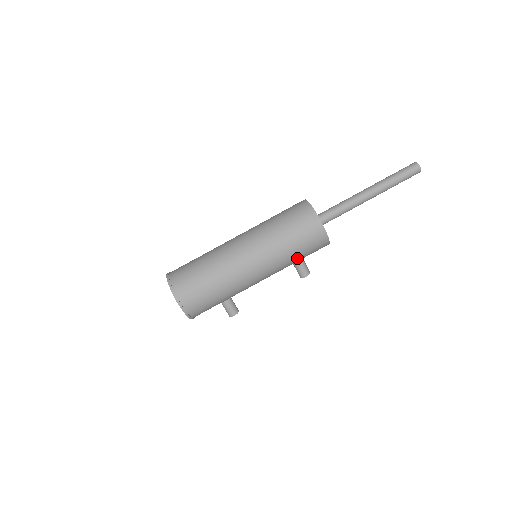
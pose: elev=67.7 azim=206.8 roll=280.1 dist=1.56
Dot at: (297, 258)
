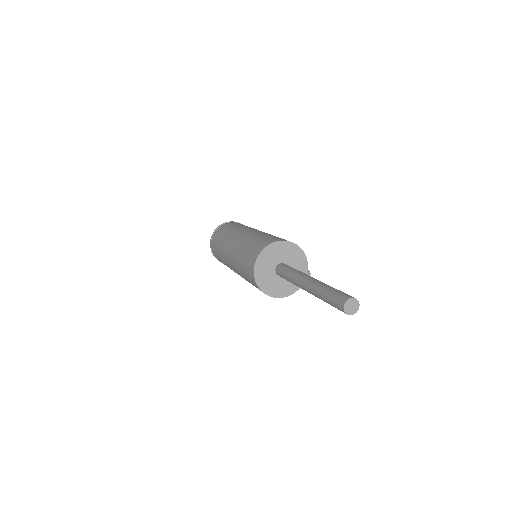
Dot at: occluded
